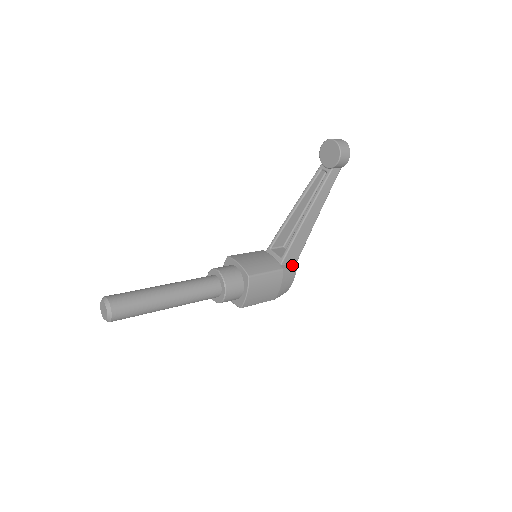
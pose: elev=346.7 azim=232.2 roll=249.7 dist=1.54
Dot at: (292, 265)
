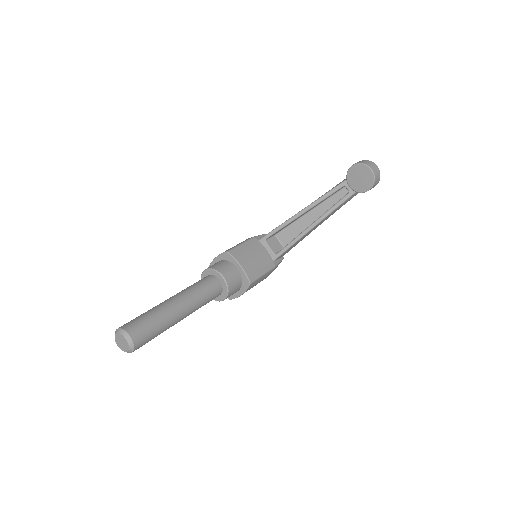
Dot at: (281, 258)
